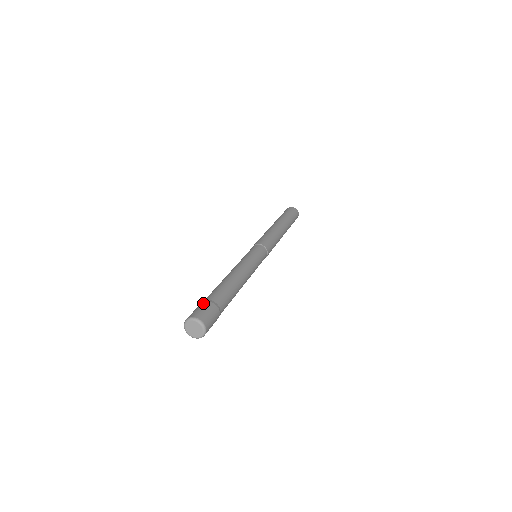
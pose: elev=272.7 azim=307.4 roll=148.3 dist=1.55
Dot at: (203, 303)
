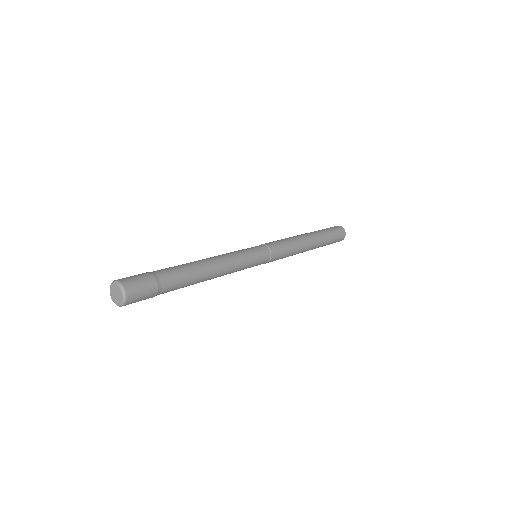
Dot at: (143, 273)
